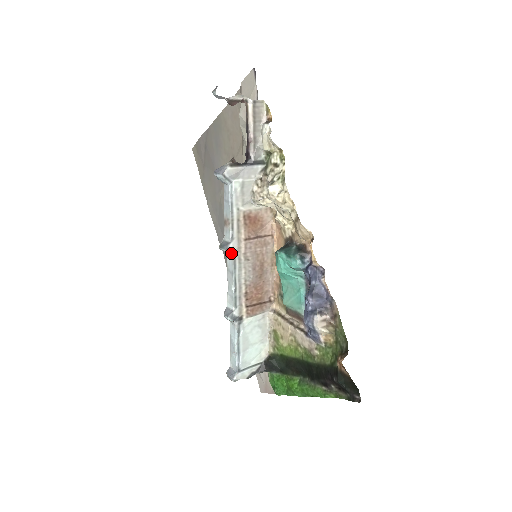
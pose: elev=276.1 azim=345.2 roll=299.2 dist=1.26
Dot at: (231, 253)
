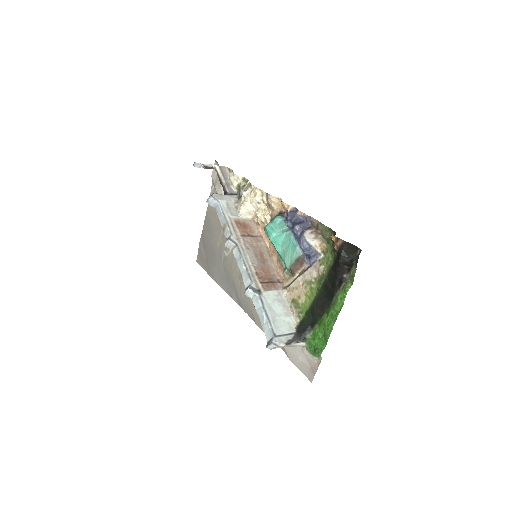
Dot at: (234, 242)
